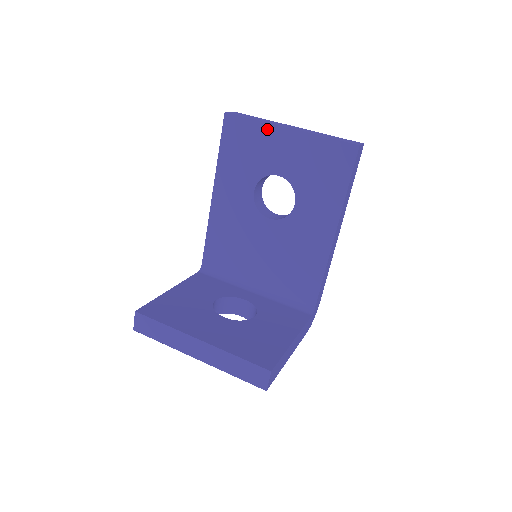
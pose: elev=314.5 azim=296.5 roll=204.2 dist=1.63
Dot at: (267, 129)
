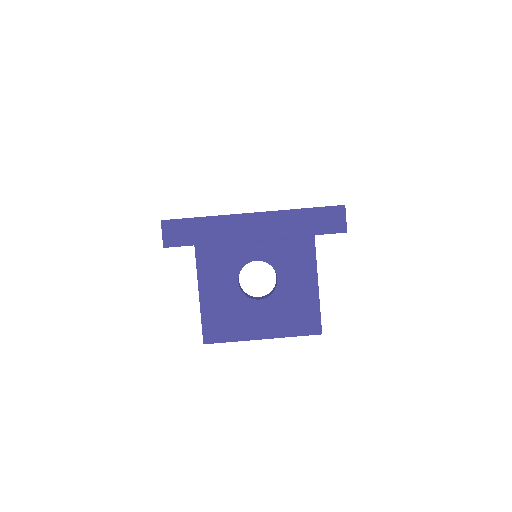
Dot at: occluded
